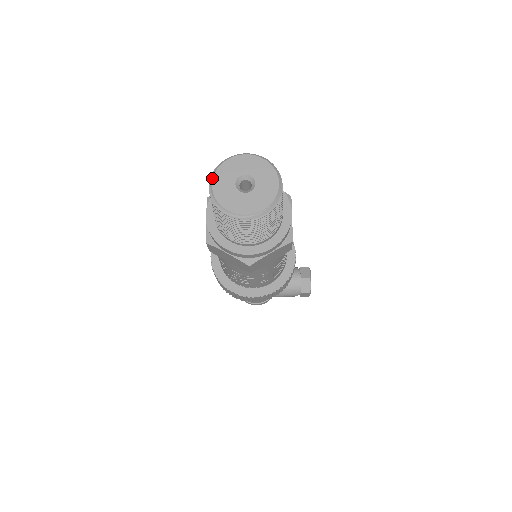
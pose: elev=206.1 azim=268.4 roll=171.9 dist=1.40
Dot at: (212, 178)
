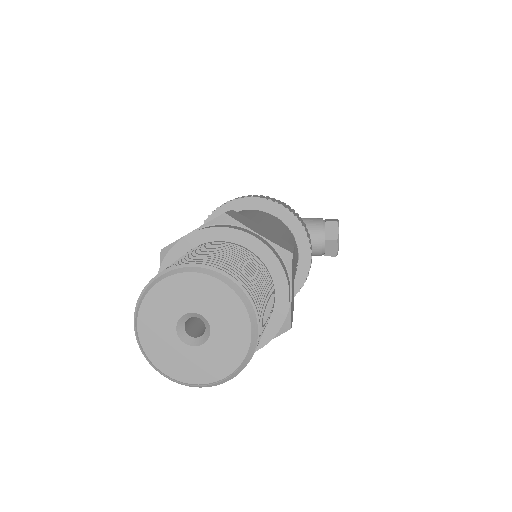
Dot at: (136, 315)
